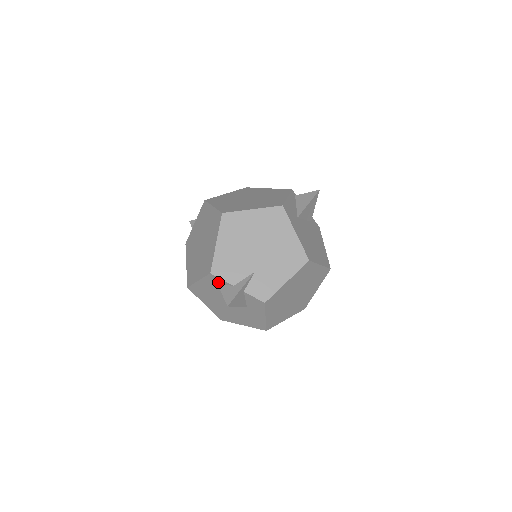
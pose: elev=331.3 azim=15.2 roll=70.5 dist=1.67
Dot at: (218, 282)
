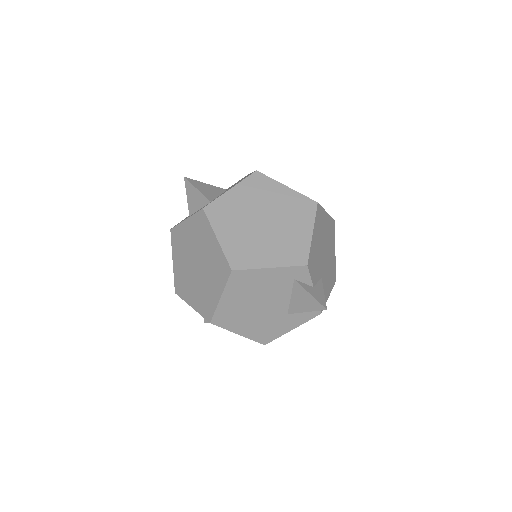
Dot at: (299, 277)
